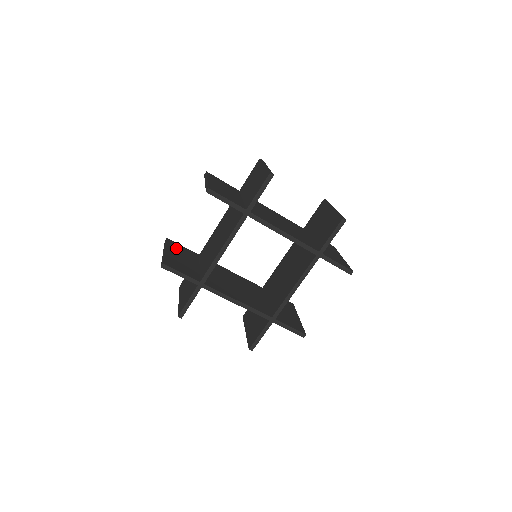
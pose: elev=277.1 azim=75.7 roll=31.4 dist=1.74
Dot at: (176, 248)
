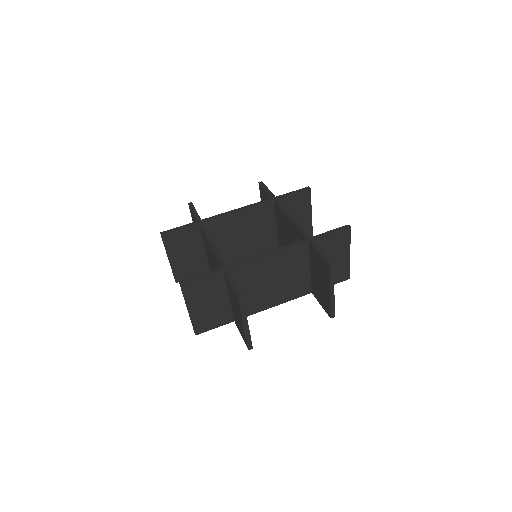
Dot at: occluded
